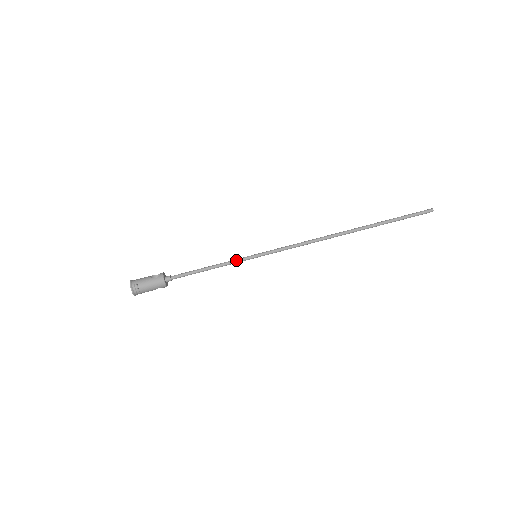
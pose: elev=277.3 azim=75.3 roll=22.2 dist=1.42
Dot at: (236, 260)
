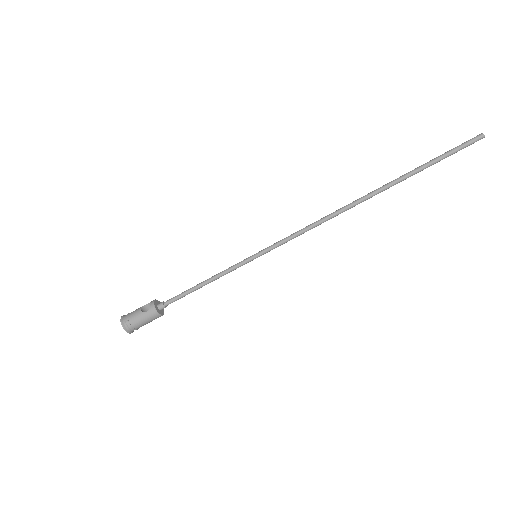
Dot at: (233, 267)
